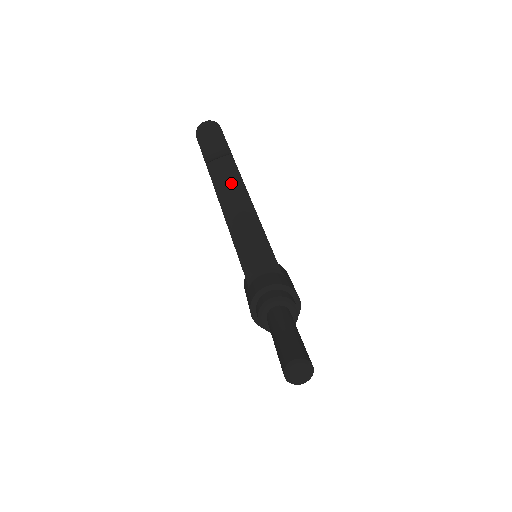
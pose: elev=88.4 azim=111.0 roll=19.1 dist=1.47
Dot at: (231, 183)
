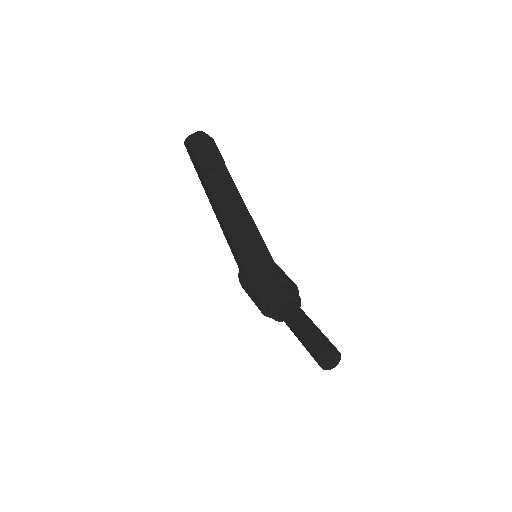
Dot at: (227, 191)
